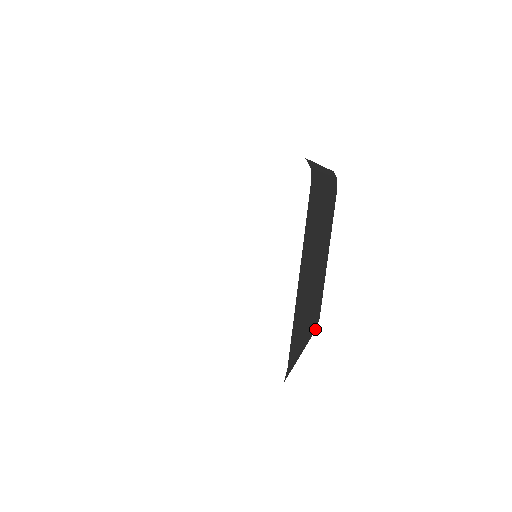
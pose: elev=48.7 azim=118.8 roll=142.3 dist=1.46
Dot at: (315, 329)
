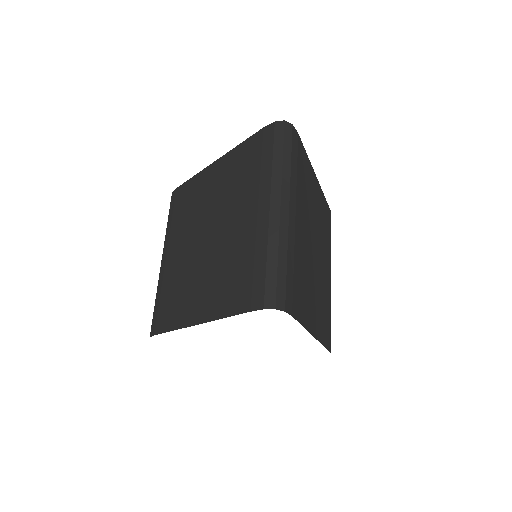
Dot at: occluded
